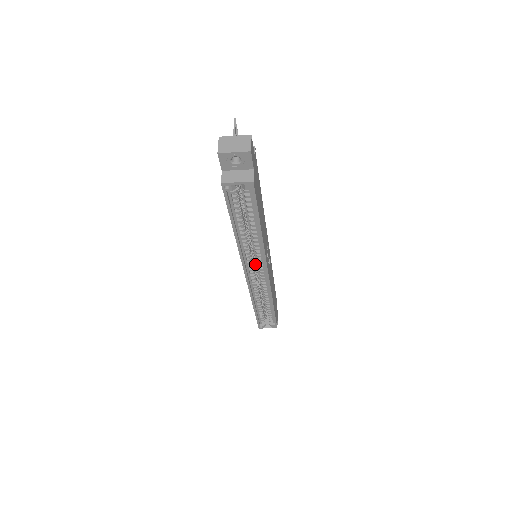
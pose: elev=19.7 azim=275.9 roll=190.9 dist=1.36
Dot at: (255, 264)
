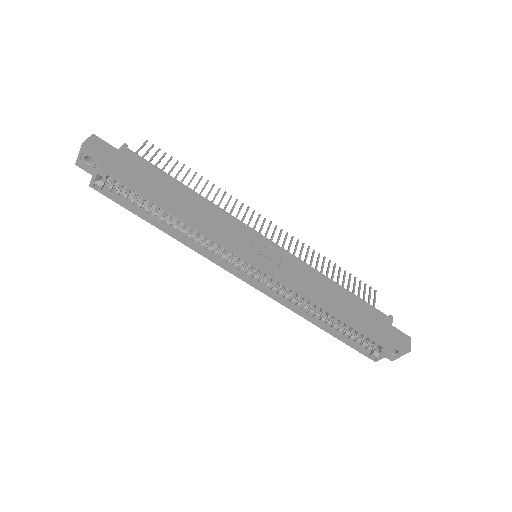
Dot at: occluded
